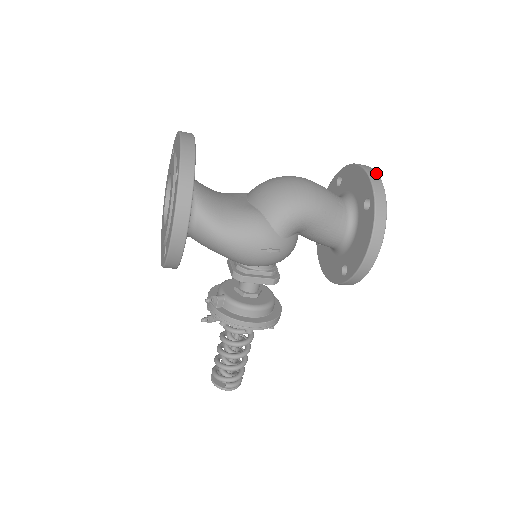
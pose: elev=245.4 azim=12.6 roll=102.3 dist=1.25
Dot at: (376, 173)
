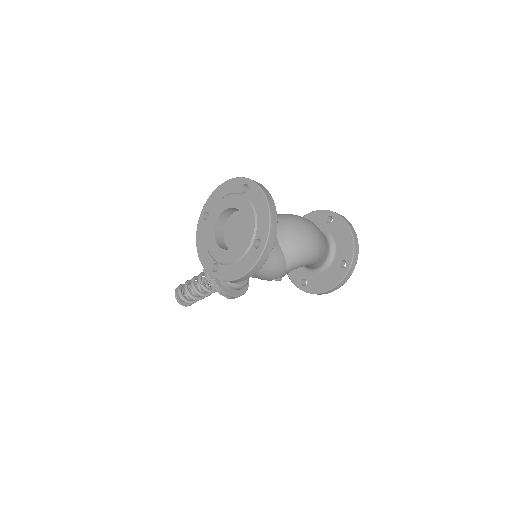
Dot at: (358, 244)
